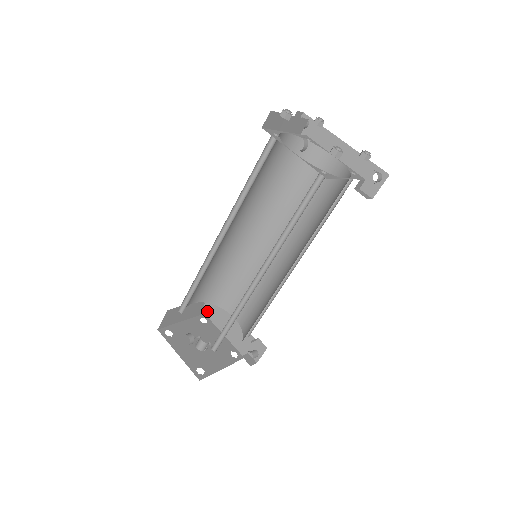
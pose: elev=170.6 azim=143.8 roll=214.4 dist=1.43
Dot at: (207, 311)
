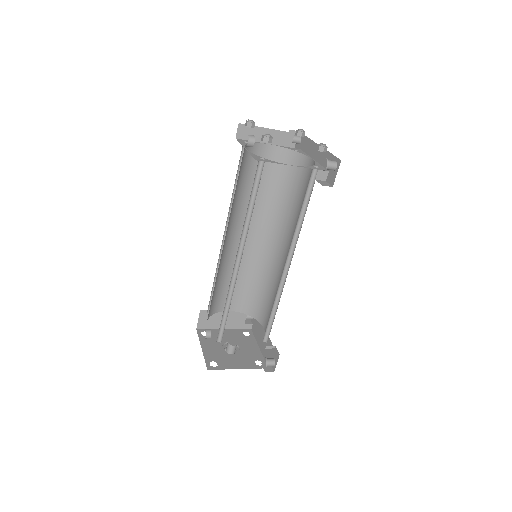
Dot at: (252, 327)
